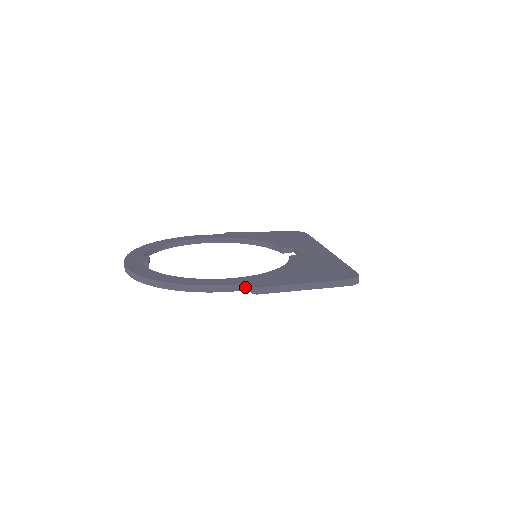
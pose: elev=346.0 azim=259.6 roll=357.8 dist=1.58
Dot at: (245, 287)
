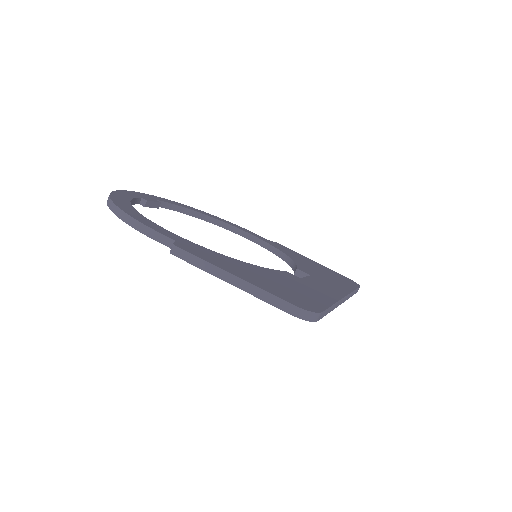
Dot at: (172, 244)
